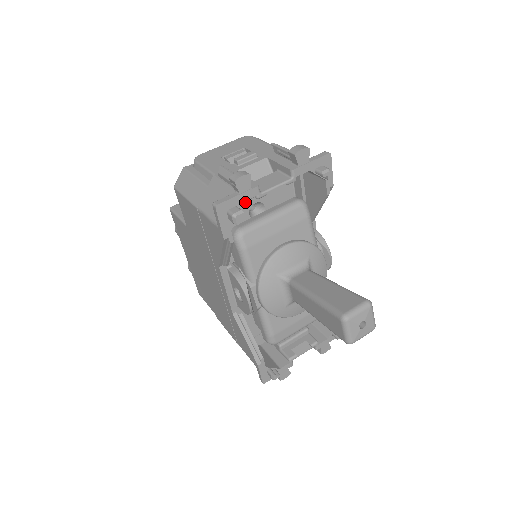
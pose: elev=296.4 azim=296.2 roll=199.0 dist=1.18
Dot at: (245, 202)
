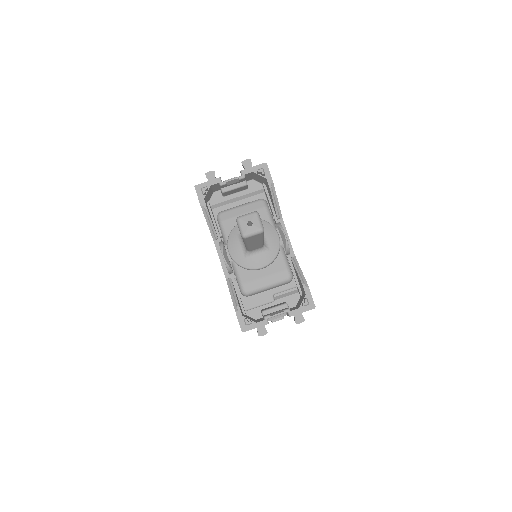
Dot at: (233, 206)
